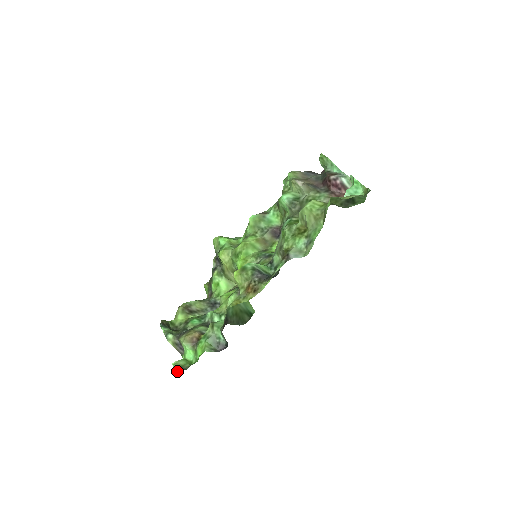
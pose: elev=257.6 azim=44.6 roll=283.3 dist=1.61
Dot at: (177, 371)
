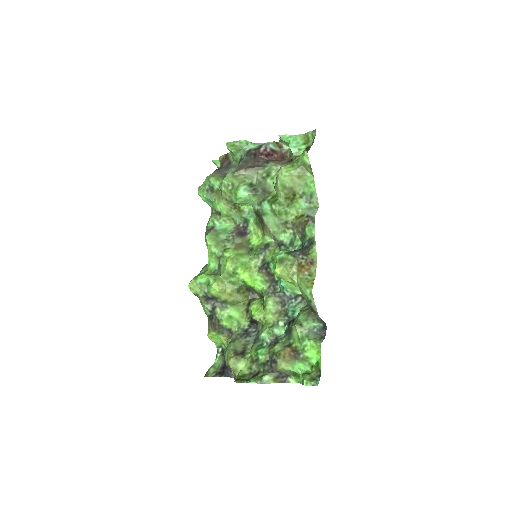
Dot at: (318, 382)
